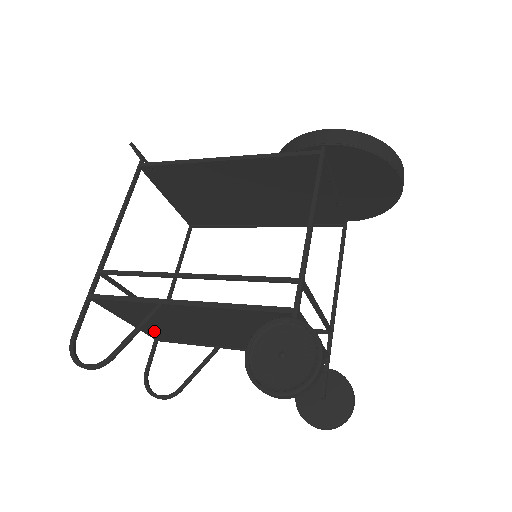
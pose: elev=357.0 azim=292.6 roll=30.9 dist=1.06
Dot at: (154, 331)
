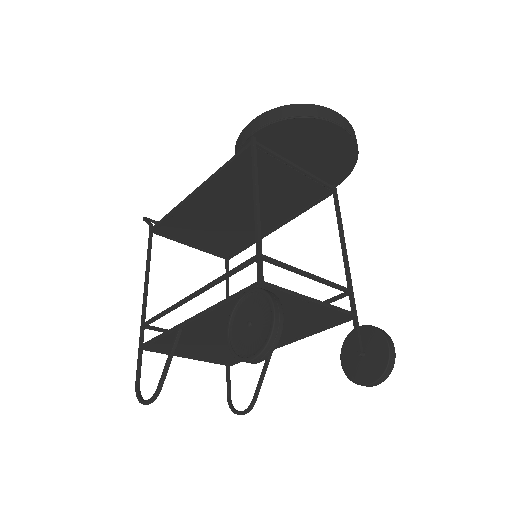
Dot at: (215, 358)
